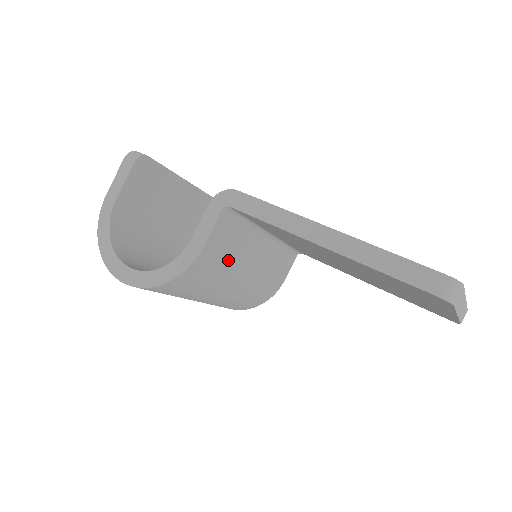
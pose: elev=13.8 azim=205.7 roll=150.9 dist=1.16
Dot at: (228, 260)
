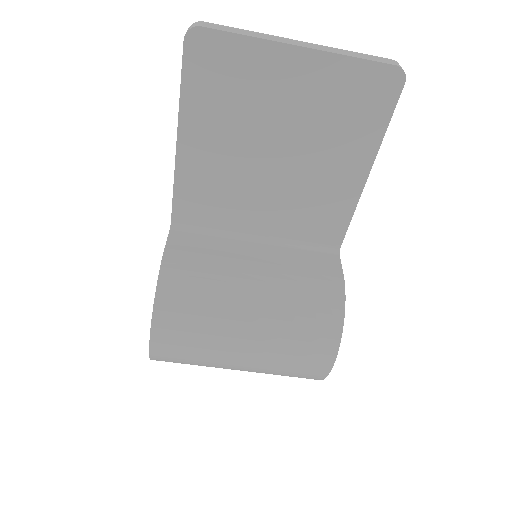
Dot at: (210, 260)
